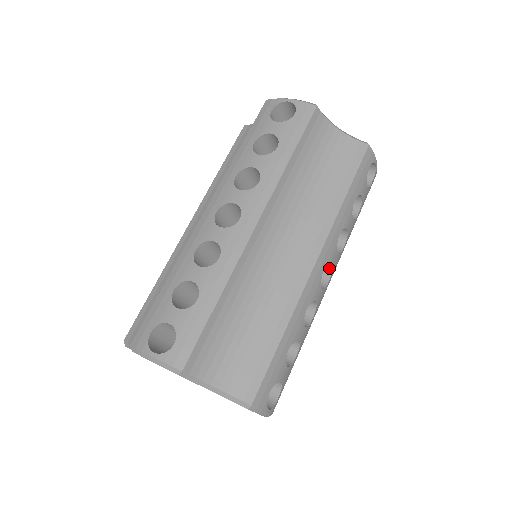
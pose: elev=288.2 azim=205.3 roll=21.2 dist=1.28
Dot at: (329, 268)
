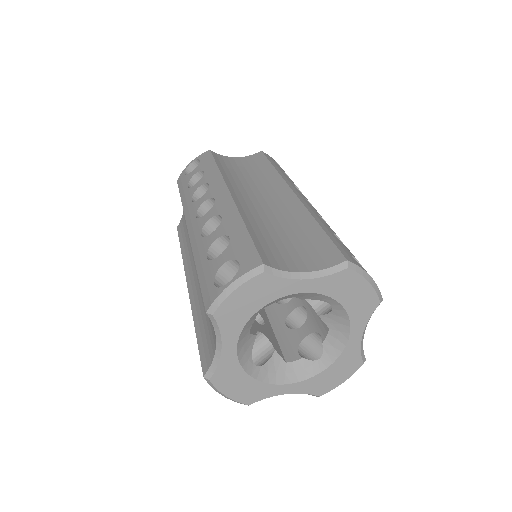
Dot at: occluded
